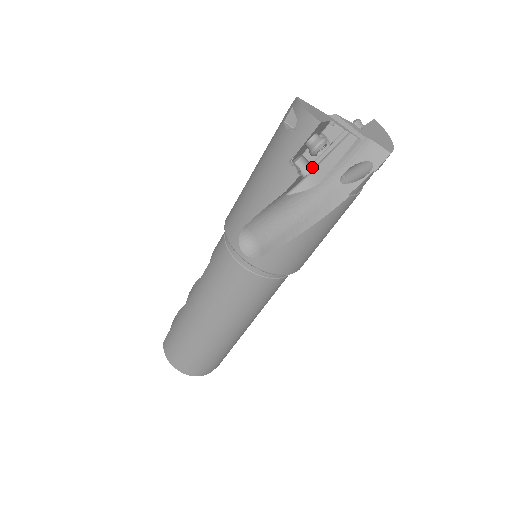
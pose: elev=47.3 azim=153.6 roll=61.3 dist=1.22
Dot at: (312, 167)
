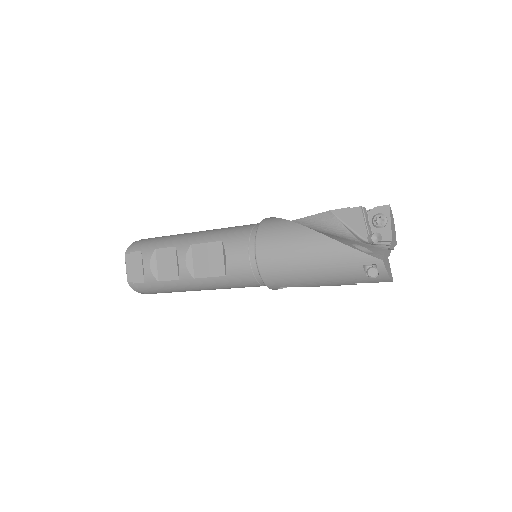
Dot at: occluded
